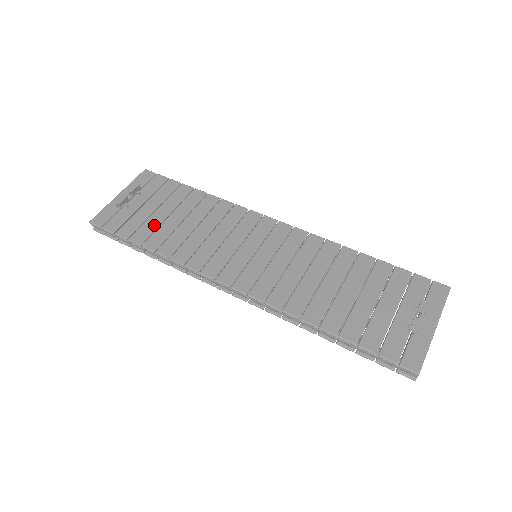
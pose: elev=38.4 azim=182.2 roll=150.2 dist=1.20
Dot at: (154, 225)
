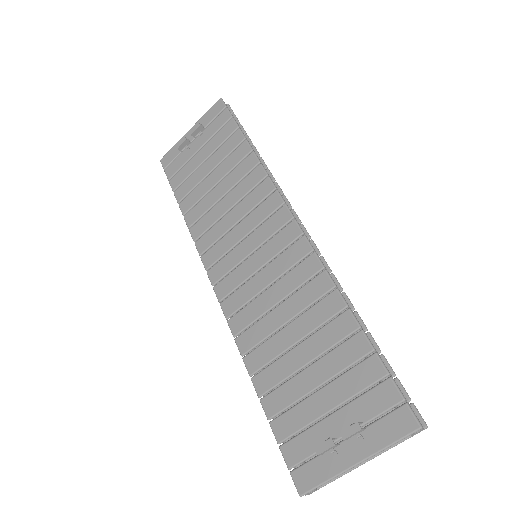
Dot at: (195, 182)
